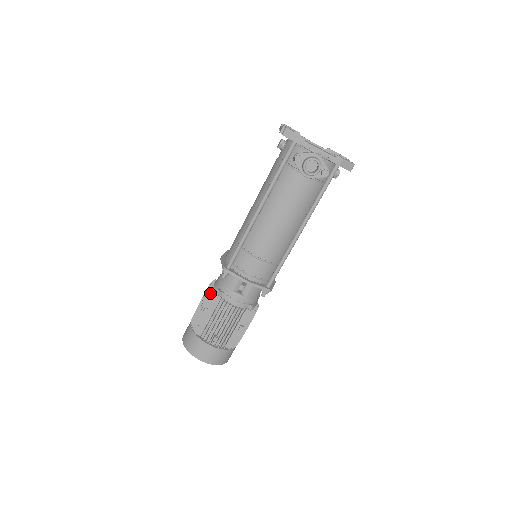
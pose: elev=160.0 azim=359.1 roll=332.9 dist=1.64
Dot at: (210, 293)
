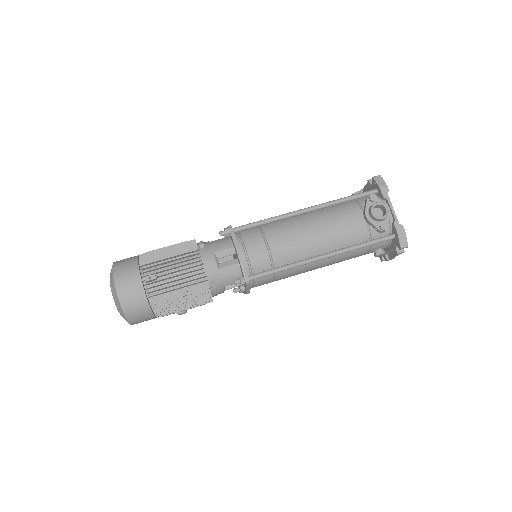
Dot at: (191, 241)
